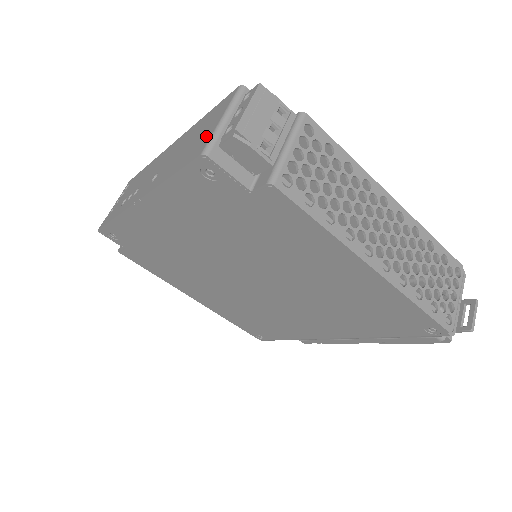
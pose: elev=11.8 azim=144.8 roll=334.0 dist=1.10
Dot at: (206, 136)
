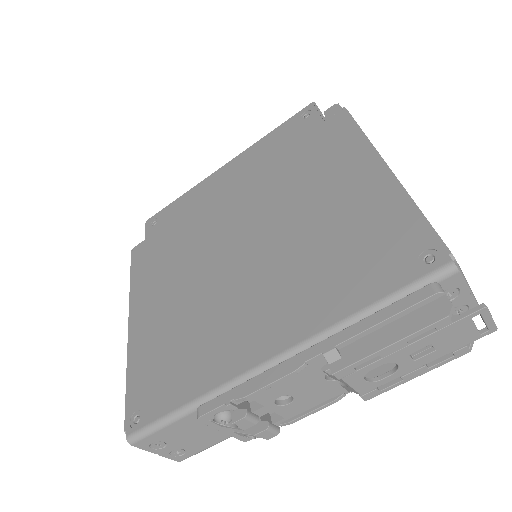
Dot at: occluded
